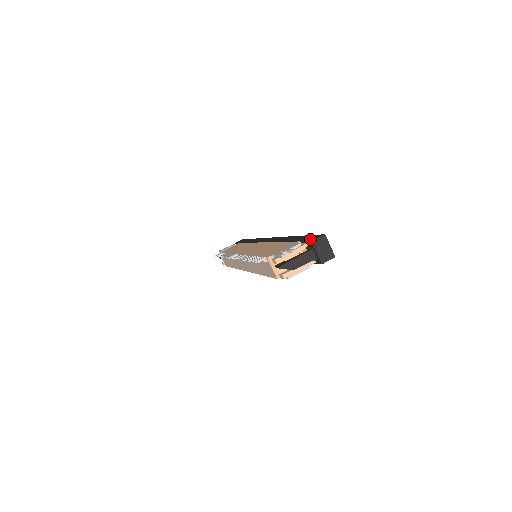
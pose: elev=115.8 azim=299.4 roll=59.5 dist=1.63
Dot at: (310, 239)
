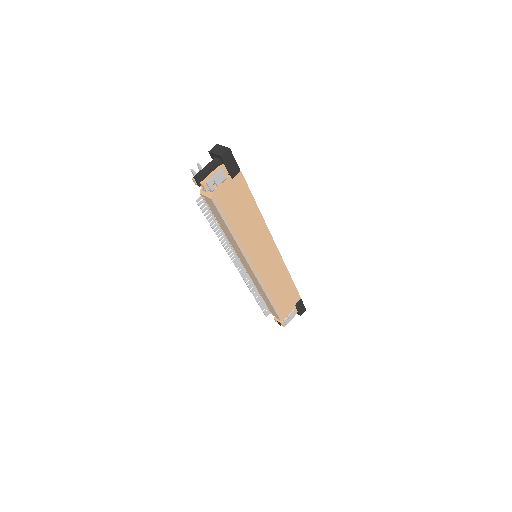
Dot at: occluded
